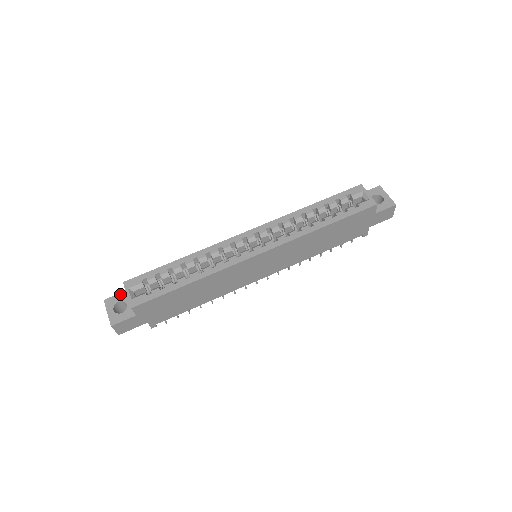
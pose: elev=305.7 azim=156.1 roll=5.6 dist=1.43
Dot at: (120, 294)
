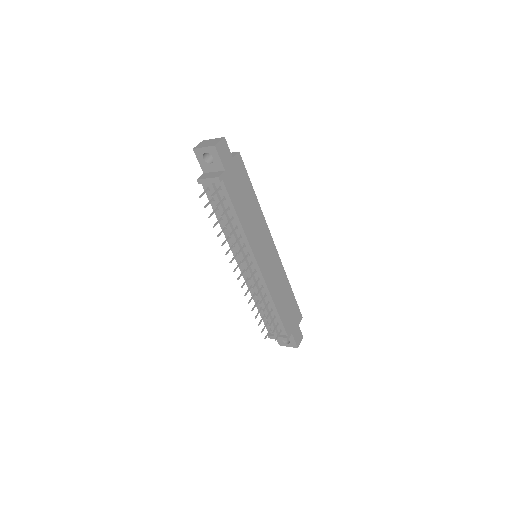
Dot at: occluded
